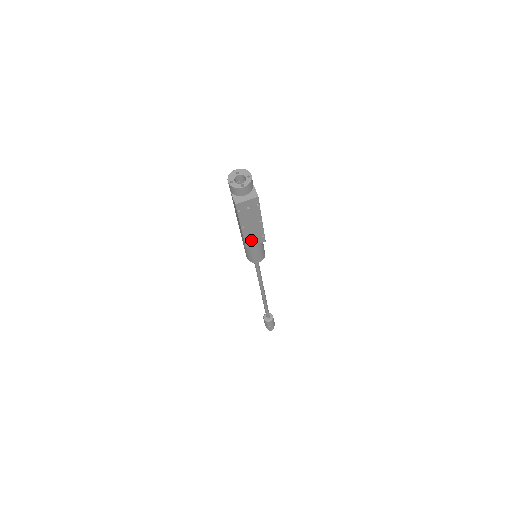
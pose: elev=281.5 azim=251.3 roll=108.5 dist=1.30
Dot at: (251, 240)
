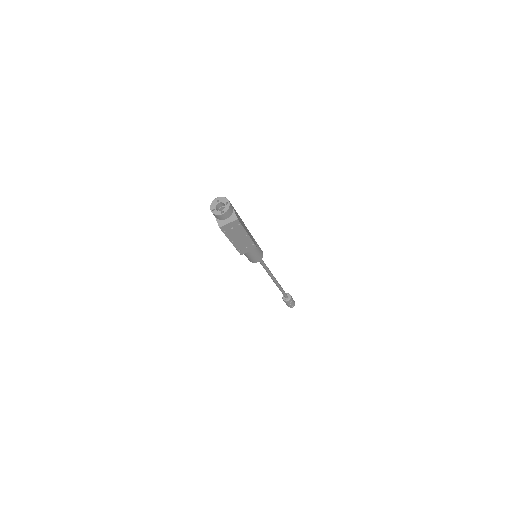
Dot at: (243, 249)
